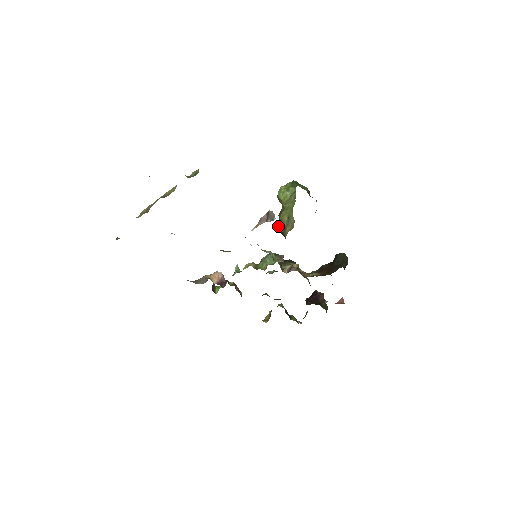
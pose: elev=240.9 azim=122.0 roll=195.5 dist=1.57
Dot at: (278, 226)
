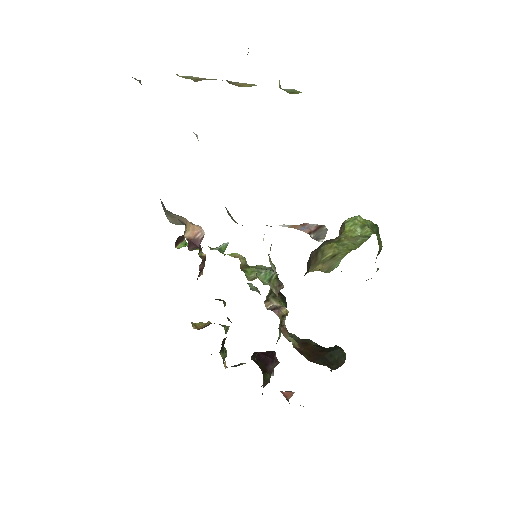
Dot at: (313, 251)
